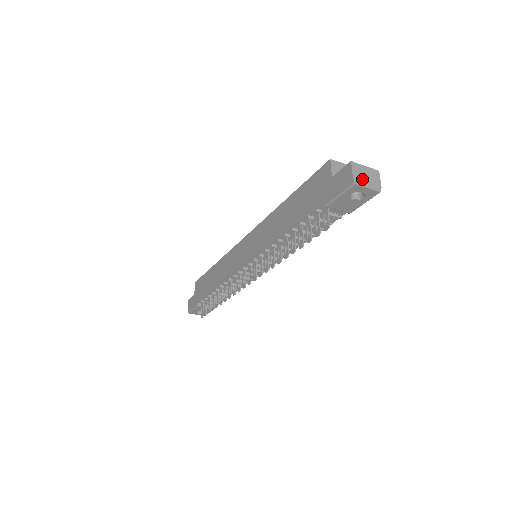
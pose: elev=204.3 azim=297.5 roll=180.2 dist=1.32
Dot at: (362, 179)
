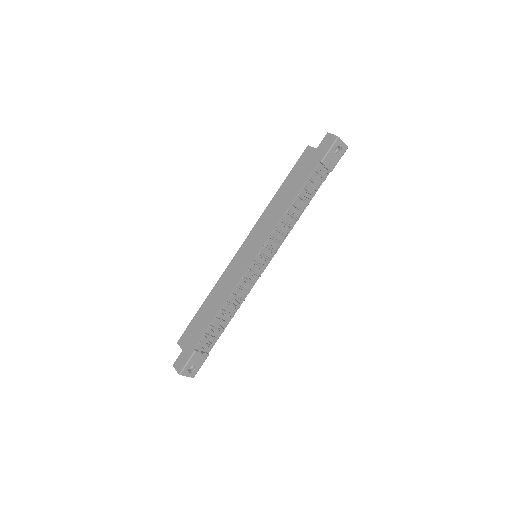
Dot at: occluded
